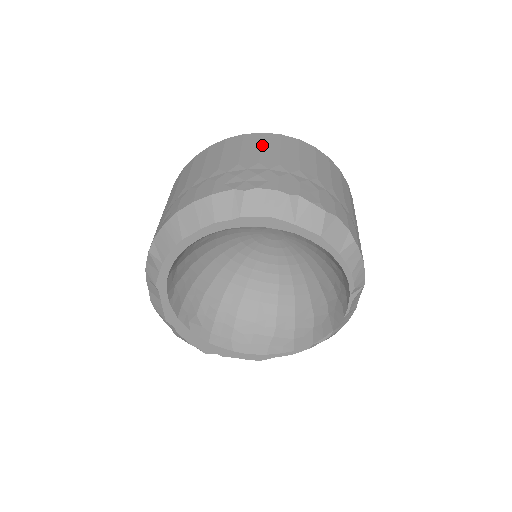
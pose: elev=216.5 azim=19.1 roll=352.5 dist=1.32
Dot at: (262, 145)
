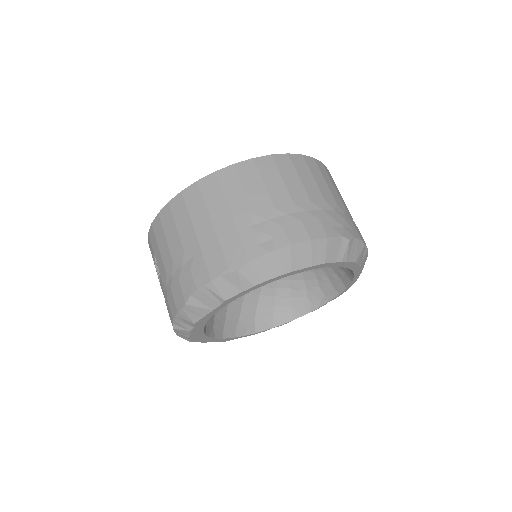
Dot at: (324, 177)
